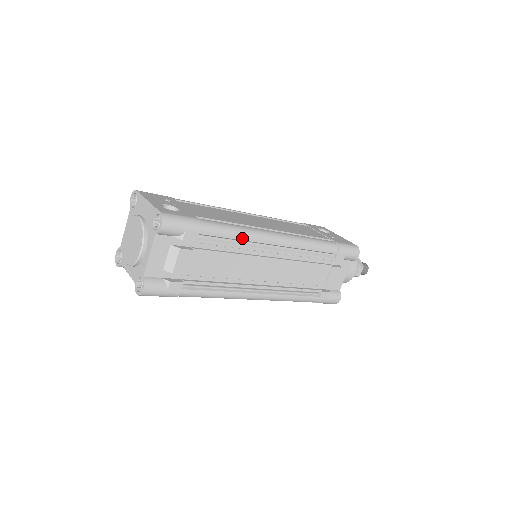
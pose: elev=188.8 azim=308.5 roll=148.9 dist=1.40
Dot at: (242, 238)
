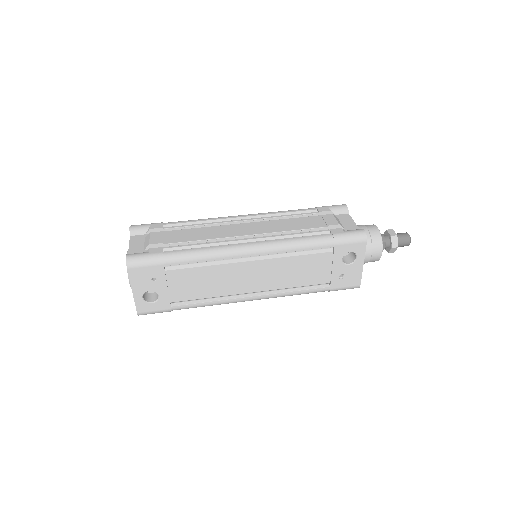
Dot at: occluded
